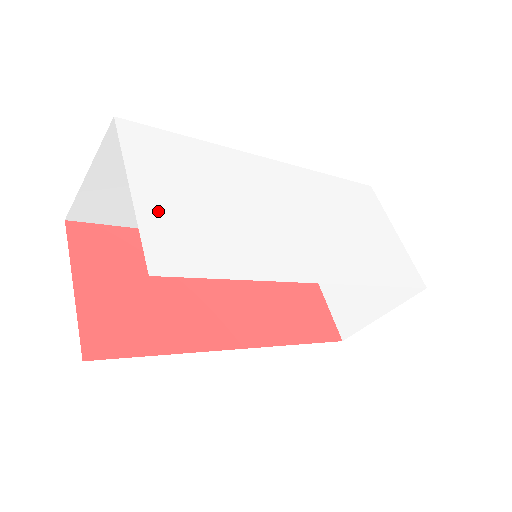
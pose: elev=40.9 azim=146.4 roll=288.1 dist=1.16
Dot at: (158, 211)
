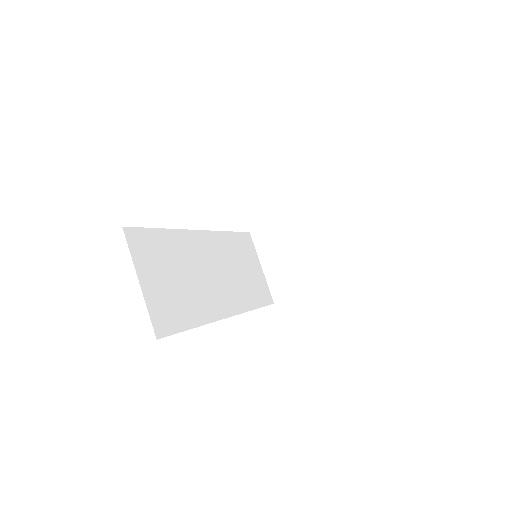
Dot at: occluded
